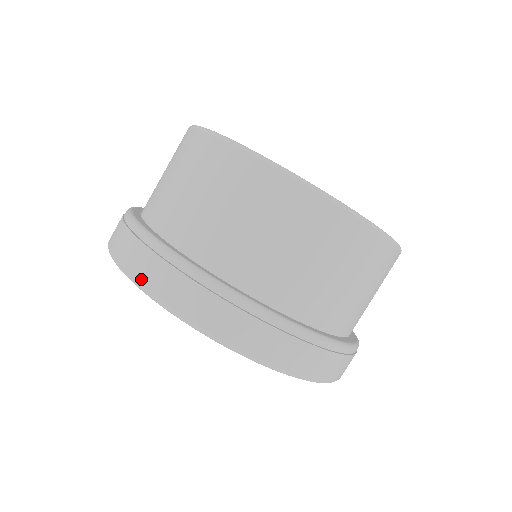
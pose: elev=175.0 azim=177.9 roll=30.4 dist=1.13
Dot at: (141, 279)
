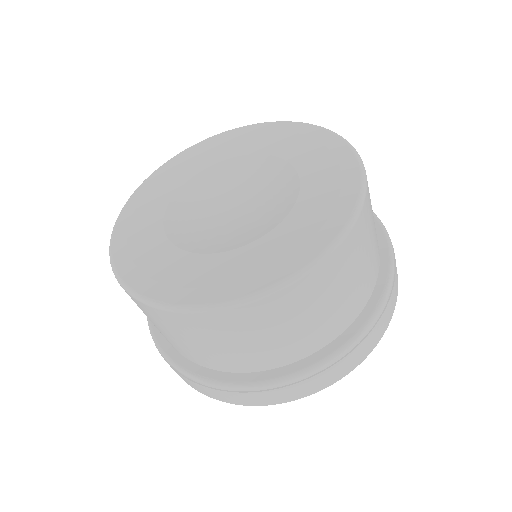
Dot at: occluded
